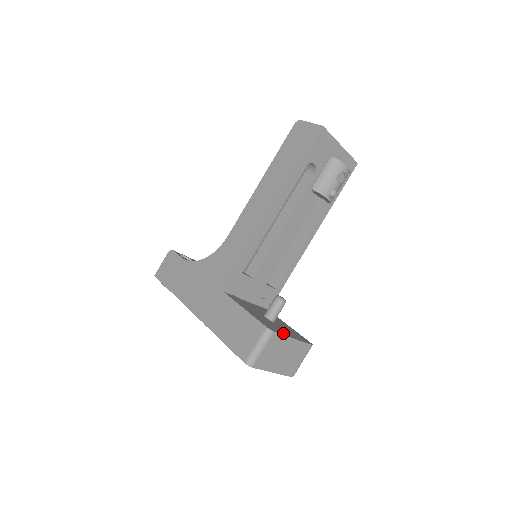
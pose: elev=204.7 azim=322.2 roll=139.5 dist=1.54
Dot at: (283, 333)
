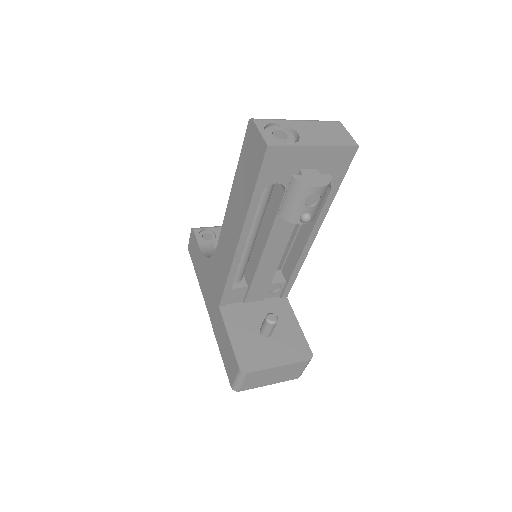
Dot at: (265, 364)
